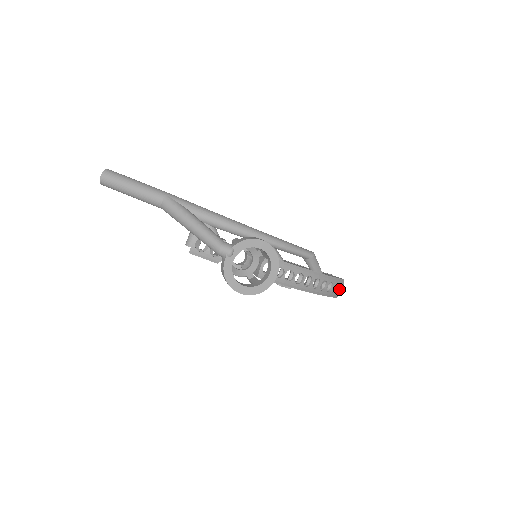
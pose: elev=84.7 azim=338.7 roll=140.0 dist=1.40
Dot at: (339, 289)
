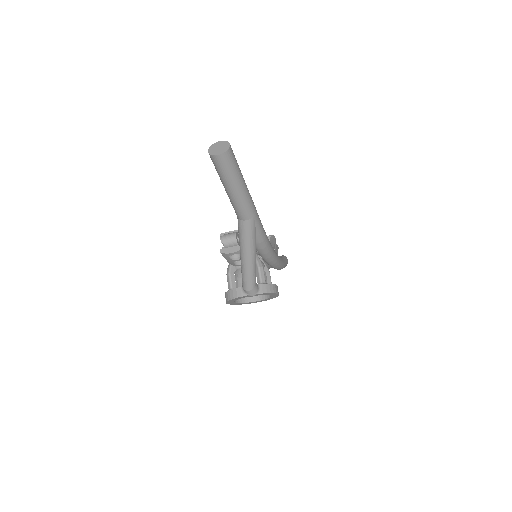
Dot at: occluded
